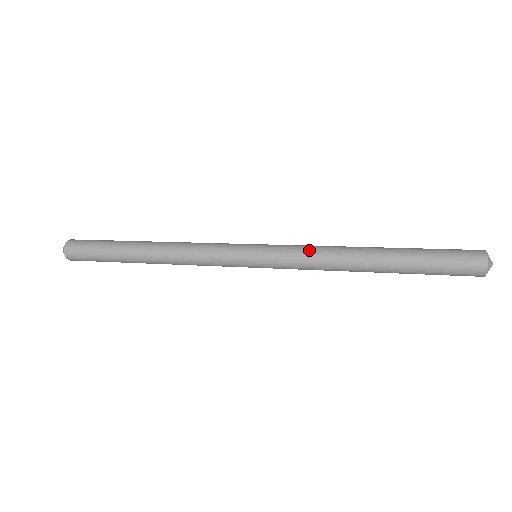
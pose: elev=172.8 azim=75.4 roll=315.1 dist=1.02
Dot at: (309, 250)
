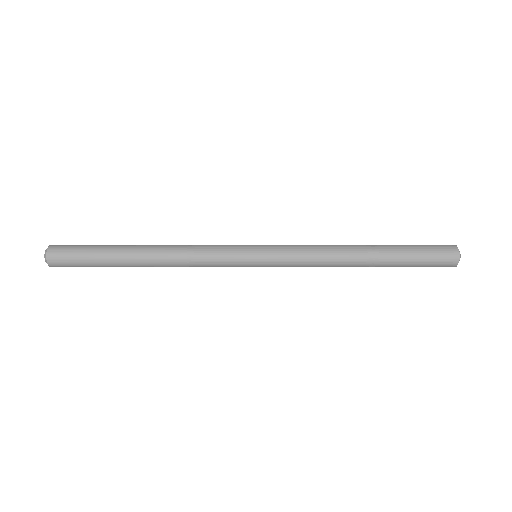
Dot at: (309, 247)
